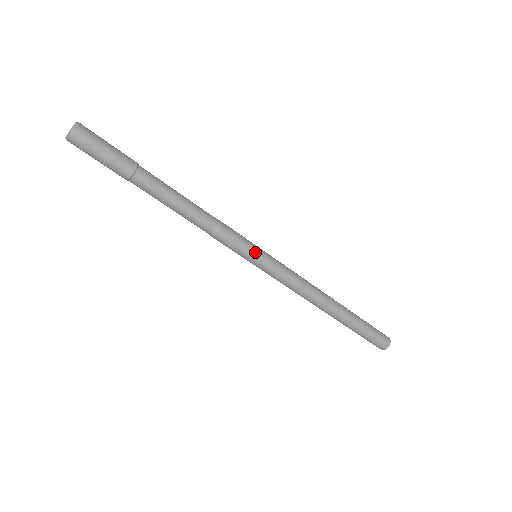
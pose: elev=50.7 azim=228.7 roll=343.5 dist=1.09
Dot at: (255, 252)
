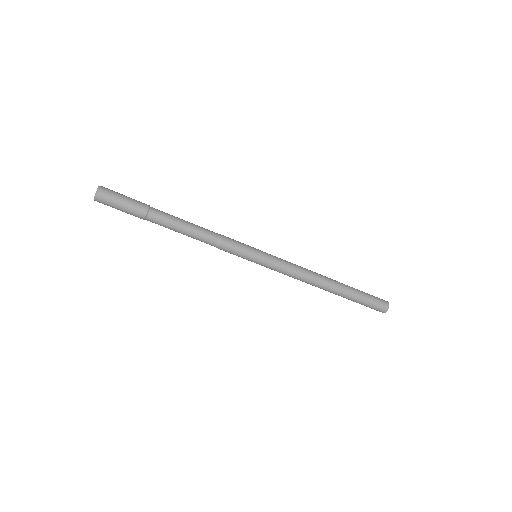
Dot at: (254, 249)
